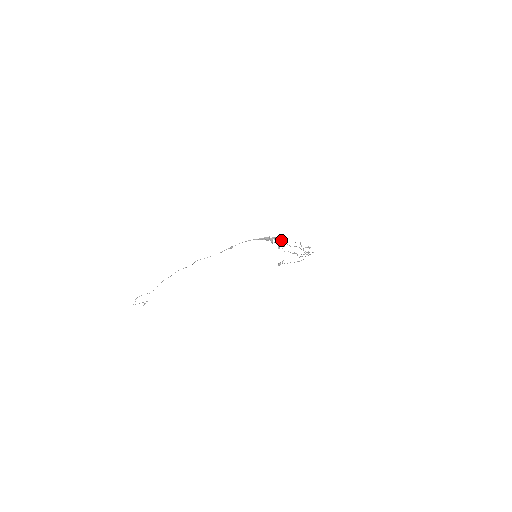
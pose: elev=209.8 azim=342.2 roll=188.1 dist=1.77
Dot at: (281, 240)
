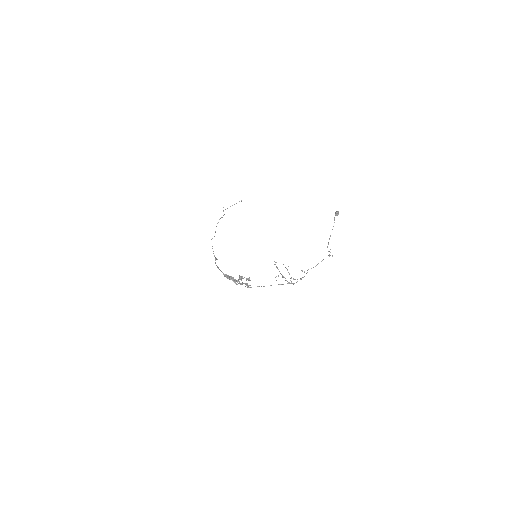
Dot at: (242, 284)
